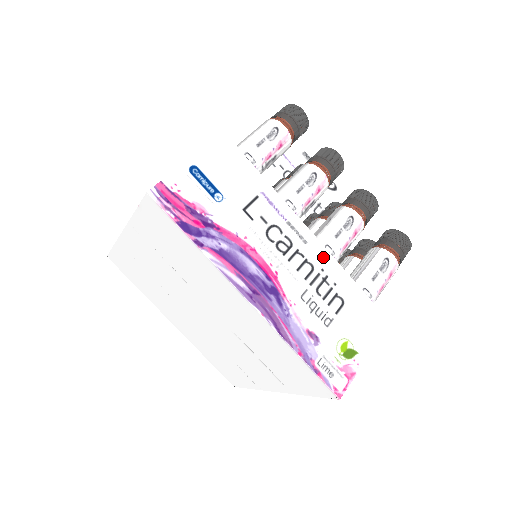
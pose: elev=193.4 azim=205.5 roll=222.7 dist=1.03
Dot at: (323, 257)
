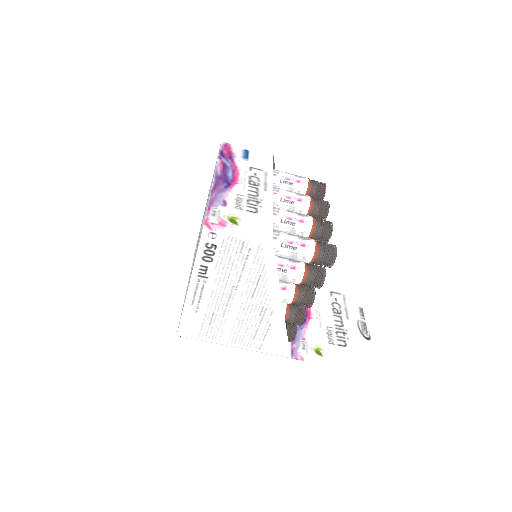
Dot at: (268, 199)
